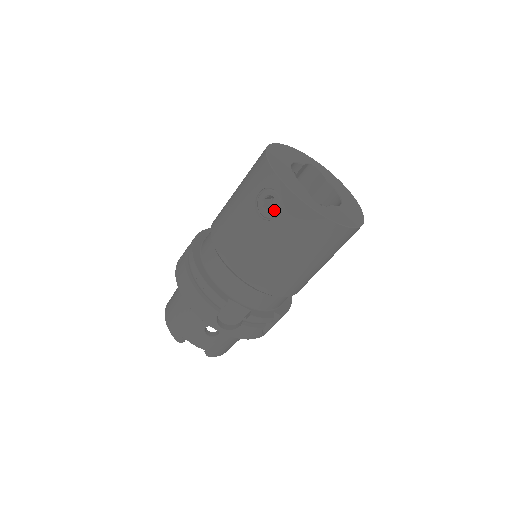
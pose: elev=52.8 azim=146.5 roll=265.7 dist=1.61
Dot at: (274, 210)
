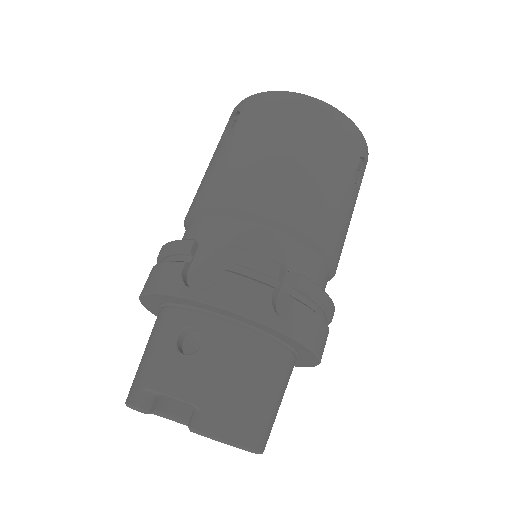
Dot at: occluded
